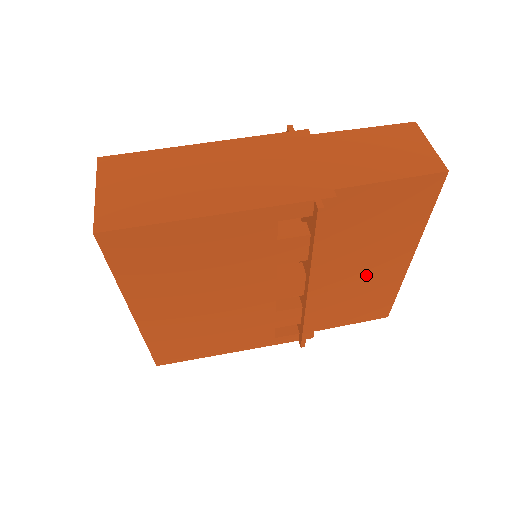
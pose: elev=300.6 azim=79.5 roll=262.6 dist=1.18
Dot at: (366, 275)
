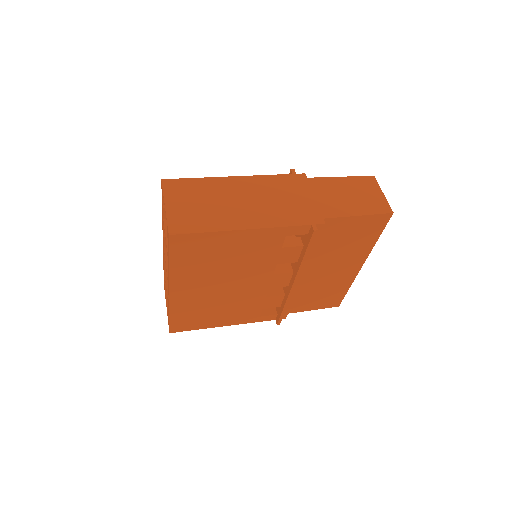
Dot at: (331, 275)
